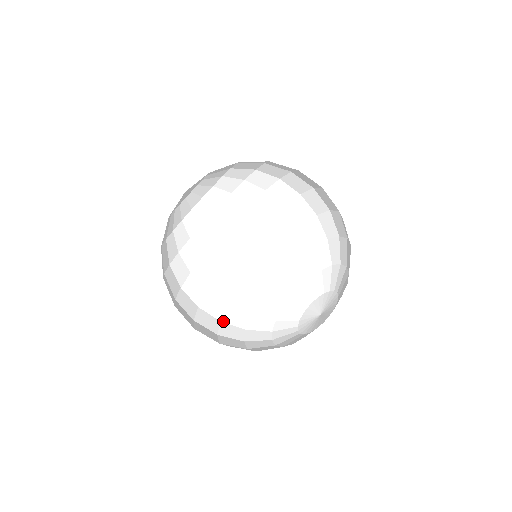
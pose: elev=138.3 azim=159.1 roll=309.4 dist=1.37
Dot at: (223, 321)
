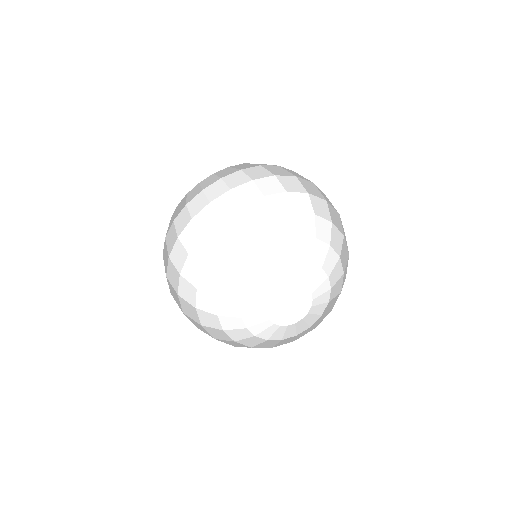
Dot at: (219, 252)
